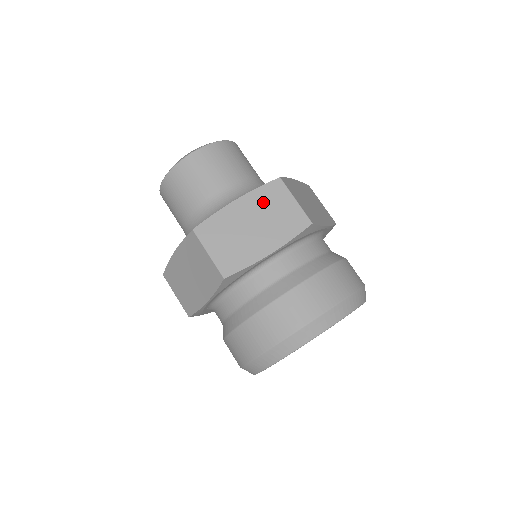
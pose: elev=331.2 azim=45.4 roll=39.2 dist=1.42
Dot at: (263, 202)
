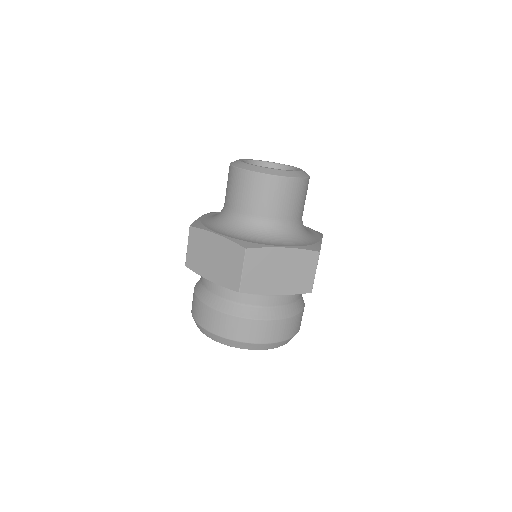
Dot at: (227, 252)
